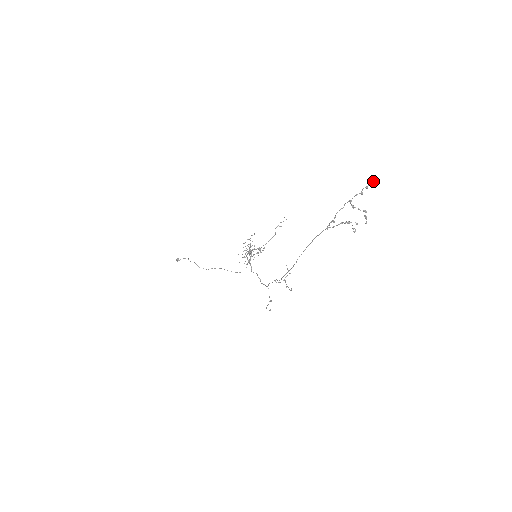
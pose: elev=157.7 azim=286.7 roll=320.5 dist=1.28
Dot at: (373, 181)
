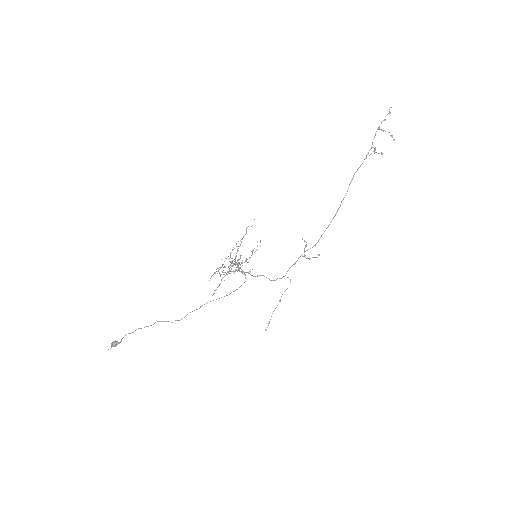
Dot at: occluded
